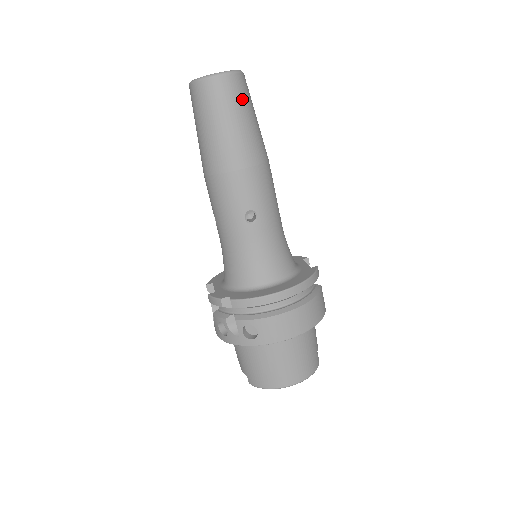
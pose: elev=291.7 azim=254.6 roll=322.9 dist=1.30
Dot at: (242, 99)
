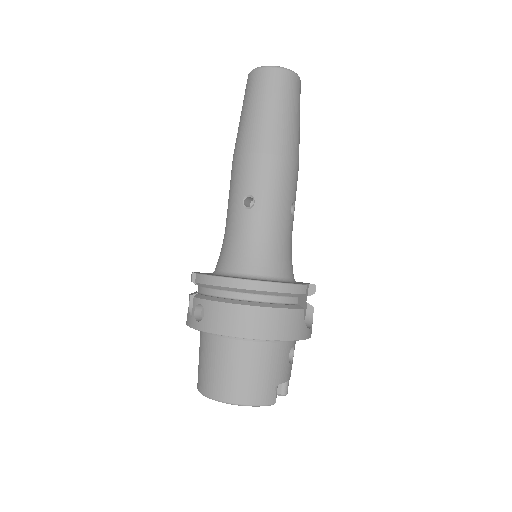
Dot at: (281, 92)
